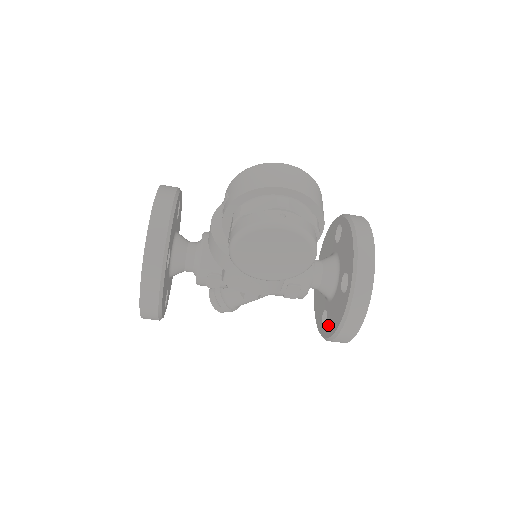
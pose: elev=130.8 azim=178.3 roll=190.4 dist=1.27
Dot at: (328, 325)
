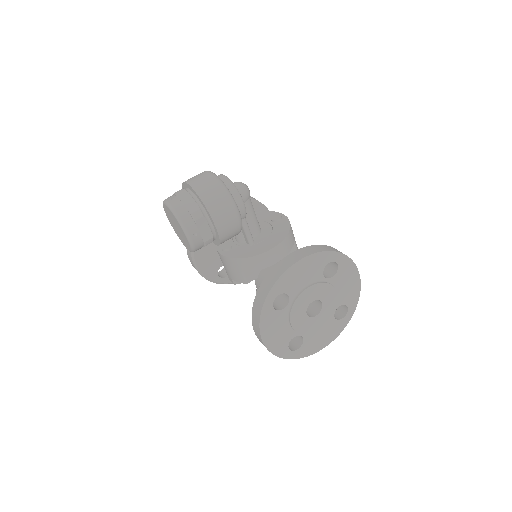
Dot at: occluded
